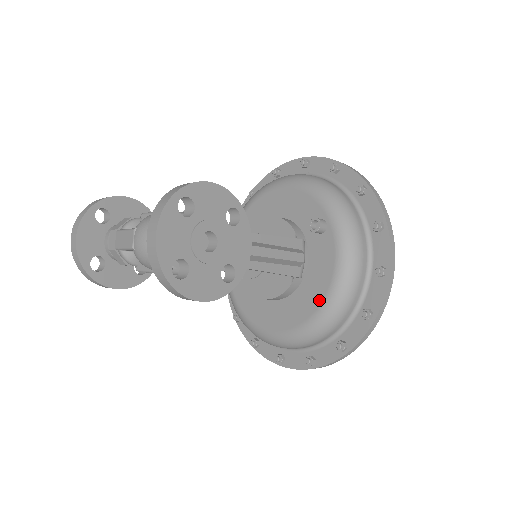
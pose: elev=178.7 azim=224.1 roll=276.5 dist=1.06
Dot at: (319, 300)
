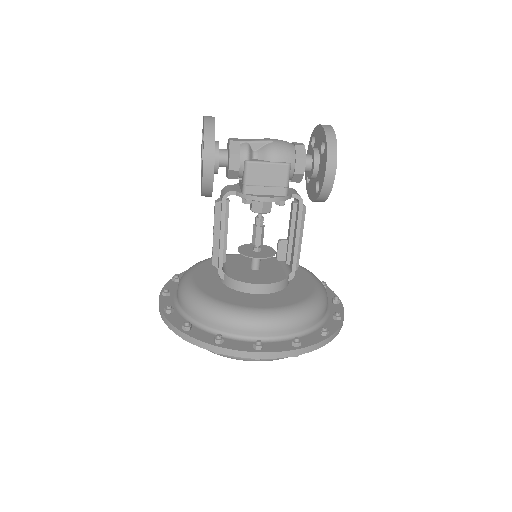
Dot at: (309, 293)
